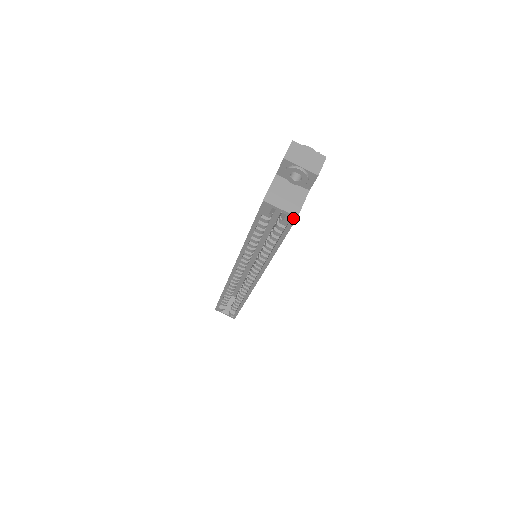
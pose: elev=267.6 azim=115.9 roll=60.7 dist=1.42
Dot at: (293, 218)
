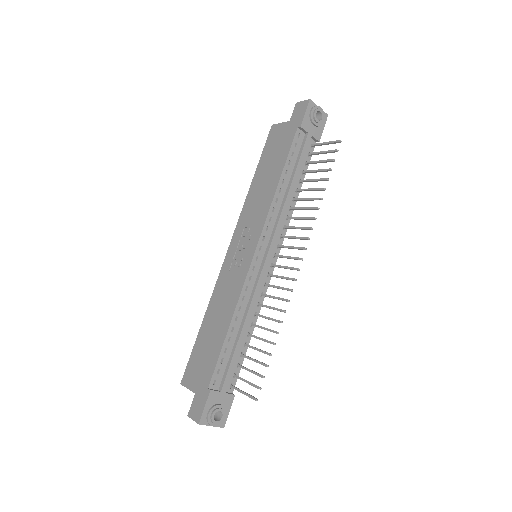
Dot at: occluded
